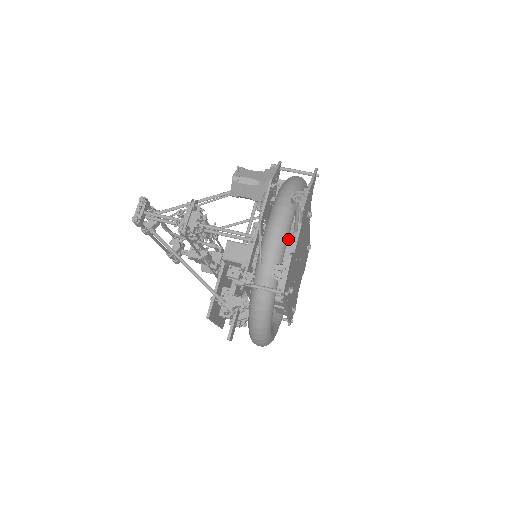
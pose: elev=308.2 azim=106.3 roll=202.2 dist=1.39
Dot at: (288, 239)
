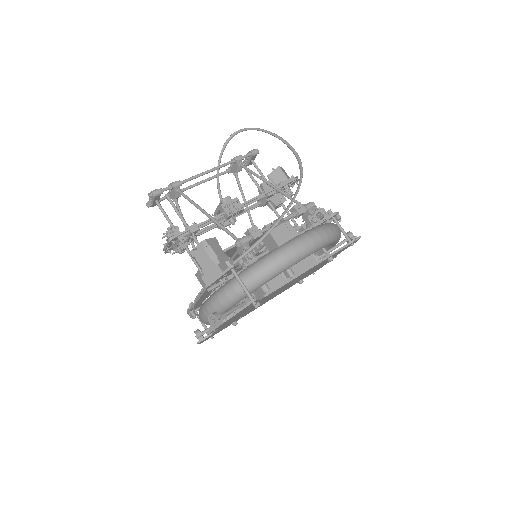
Dot at: occluded
